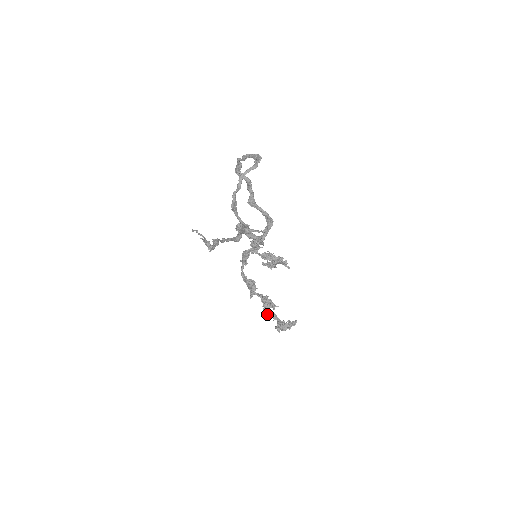
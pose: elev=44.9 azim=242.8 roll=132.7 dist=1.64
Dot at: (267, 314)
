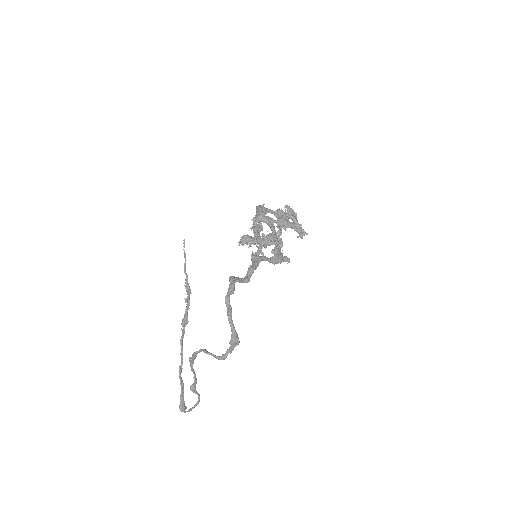
Dot at: occluded
